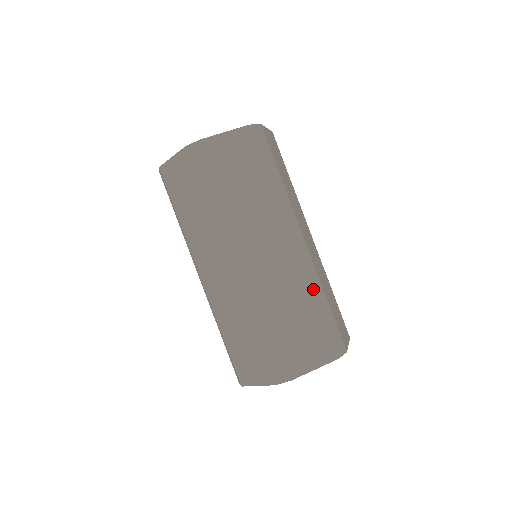
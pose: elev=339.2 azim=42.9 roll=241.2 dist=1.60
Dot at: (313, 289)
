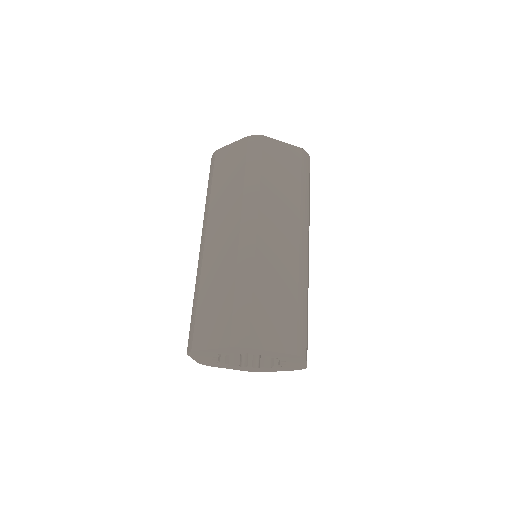
Dot at: (239, 275)
